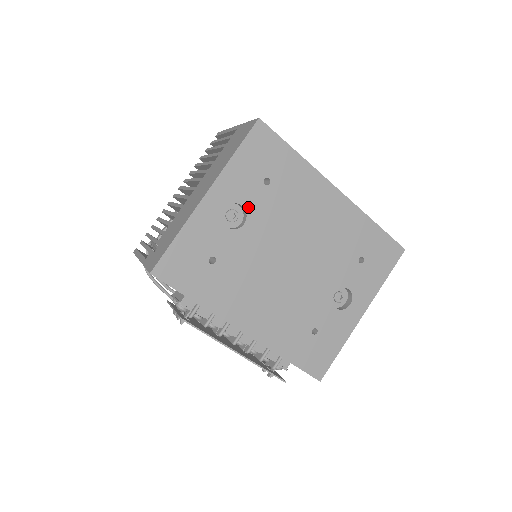
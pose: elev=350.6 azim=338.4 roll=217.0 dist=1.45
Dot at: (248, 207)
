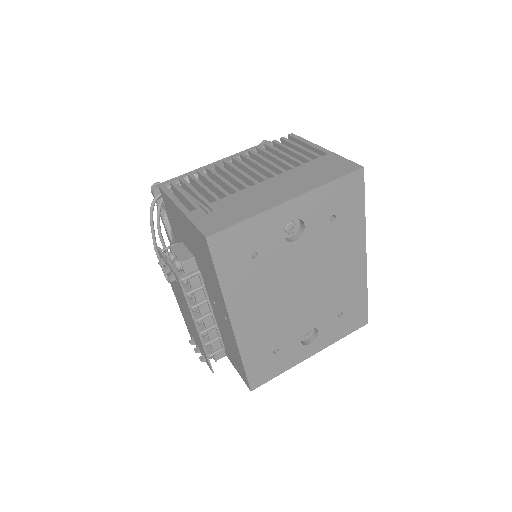
Dot at: (307, 229)
